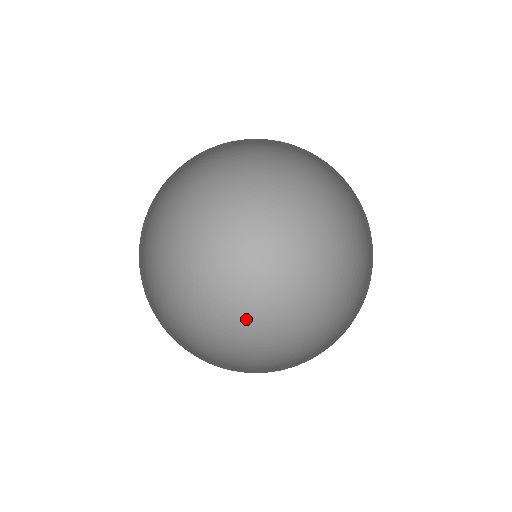
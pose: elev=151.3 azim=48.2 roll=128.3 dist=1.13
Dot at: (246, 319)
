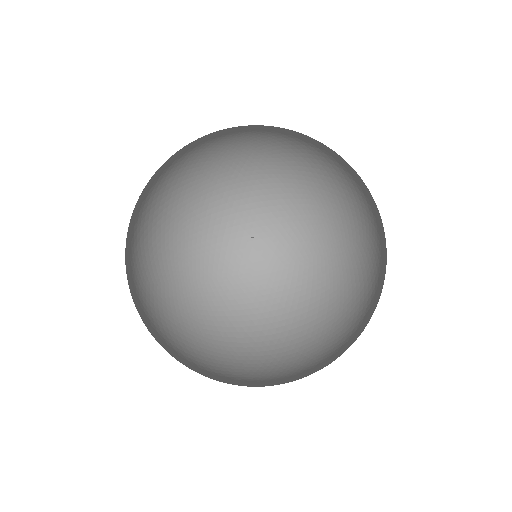
Dot at: (210, 378)
